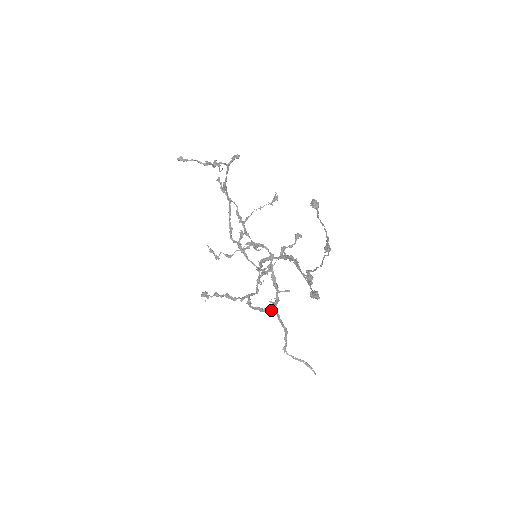
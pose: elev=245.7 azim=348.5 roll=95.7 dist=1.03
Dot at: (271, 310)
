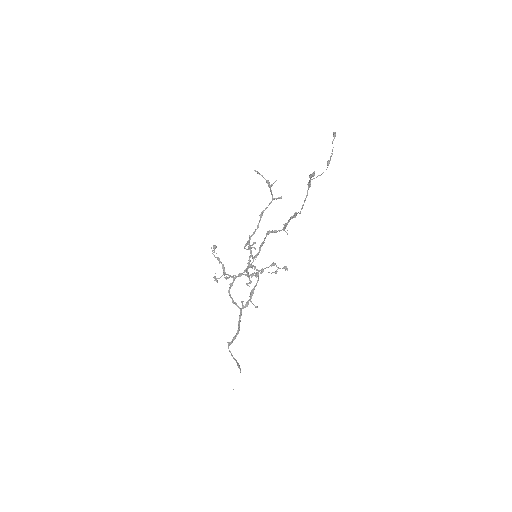
Dot at: occluded
